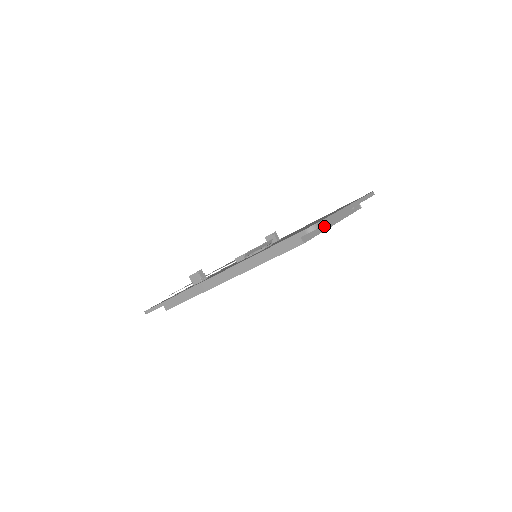
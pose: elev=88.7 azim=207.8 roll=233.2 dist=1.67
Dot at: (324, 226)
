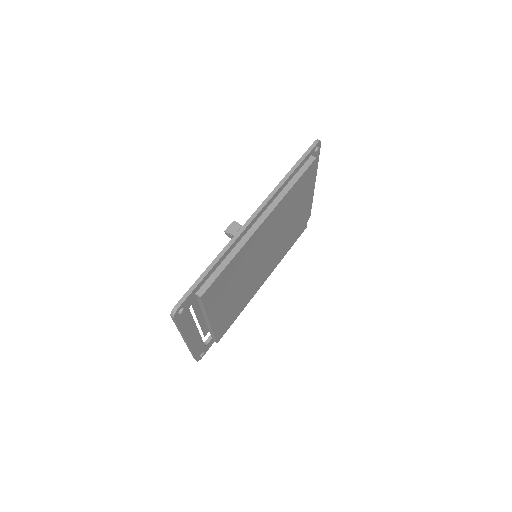
Dot at: occluded
